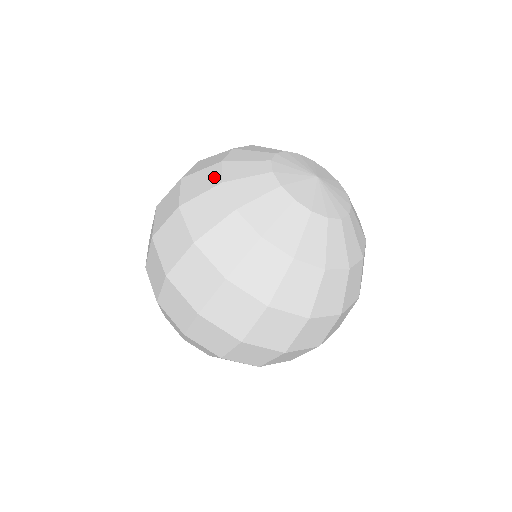
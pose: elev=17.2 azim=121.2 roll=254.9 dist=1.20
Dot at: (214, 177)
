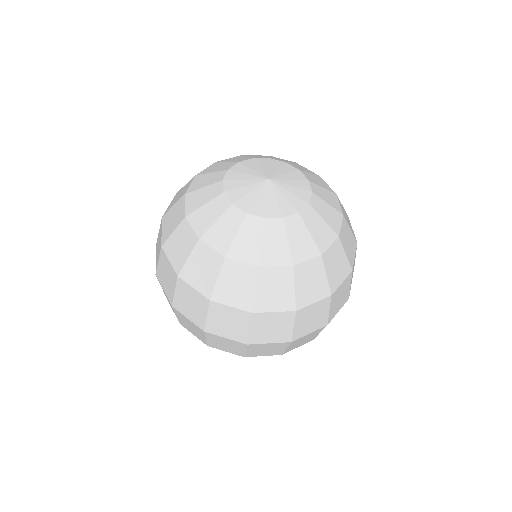
Dot at: occluded
